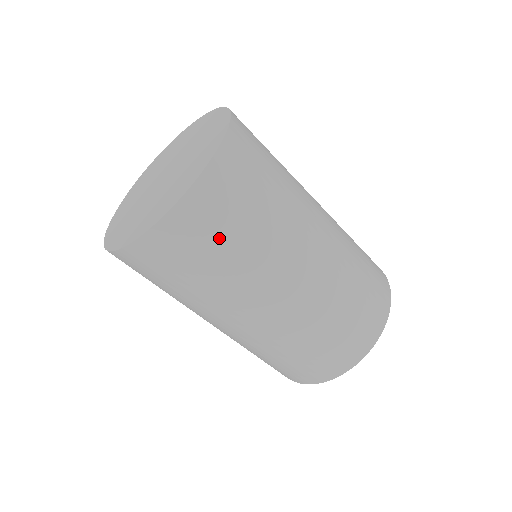
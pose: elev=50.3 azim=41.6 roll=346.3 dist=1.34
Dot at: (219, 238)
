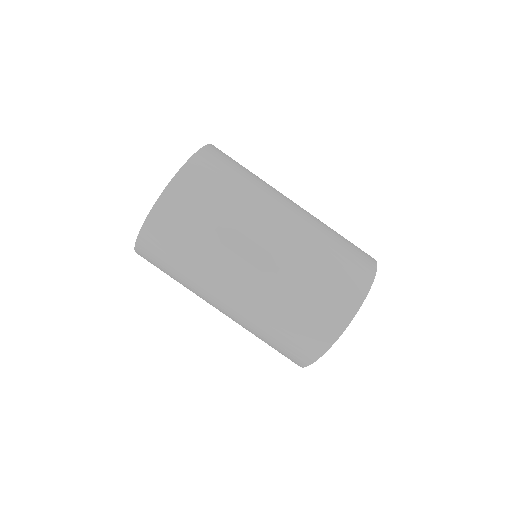
Dot at: (178, 243)
